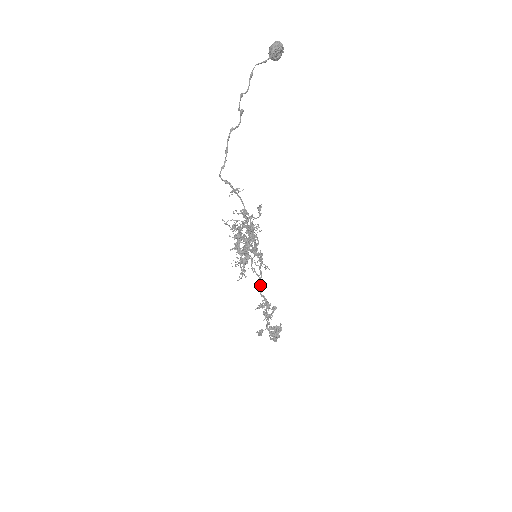
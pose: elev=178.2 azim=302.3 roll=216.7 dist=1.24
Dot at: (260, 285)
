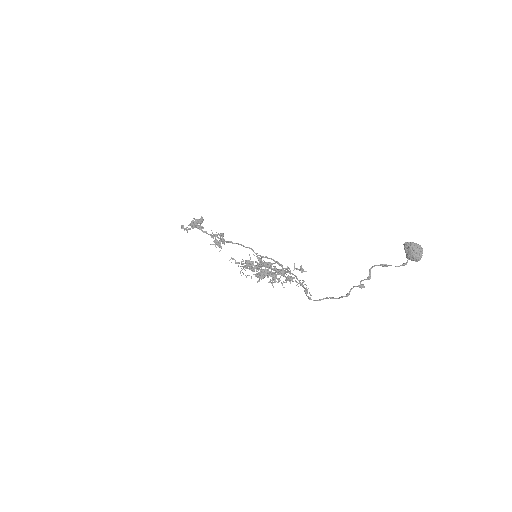
Dot at: (229, 242)
